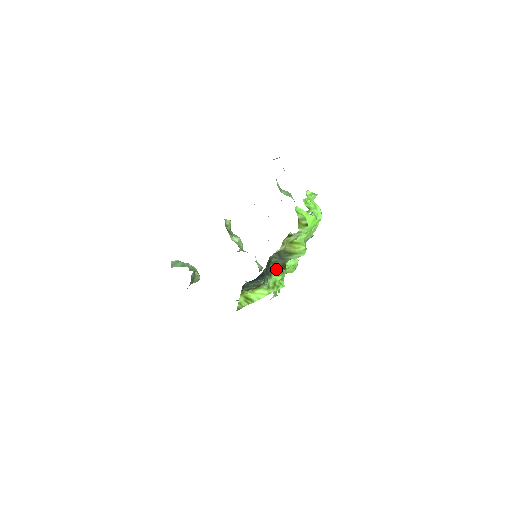
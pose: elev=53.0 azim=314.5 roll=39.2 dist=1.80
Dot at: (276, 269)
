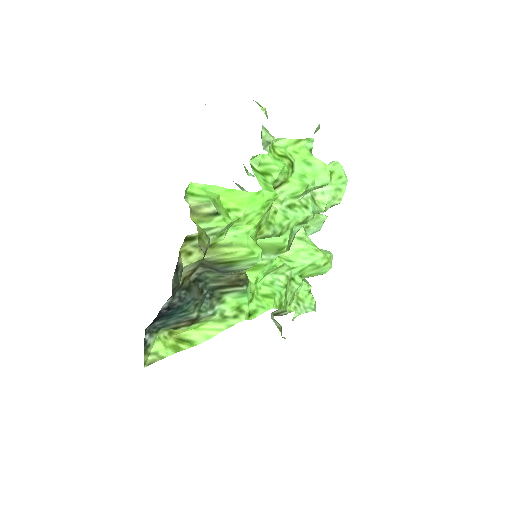
Dot at: (225, 288)
